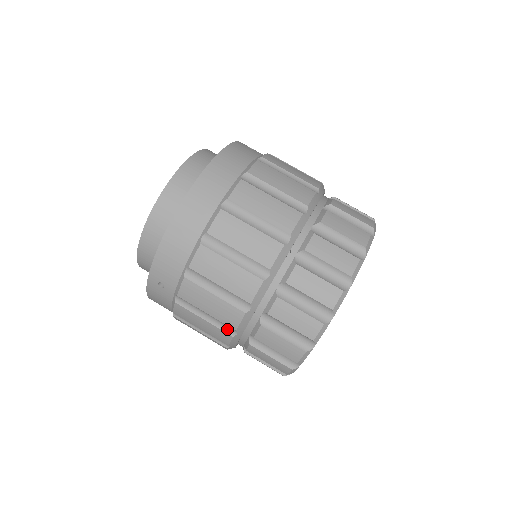
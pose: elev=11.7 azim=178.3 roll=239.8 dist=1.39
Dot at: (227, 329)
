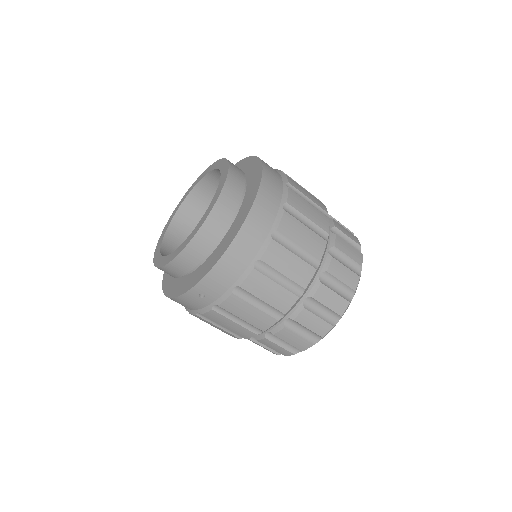
Dot at: (254, 329)
